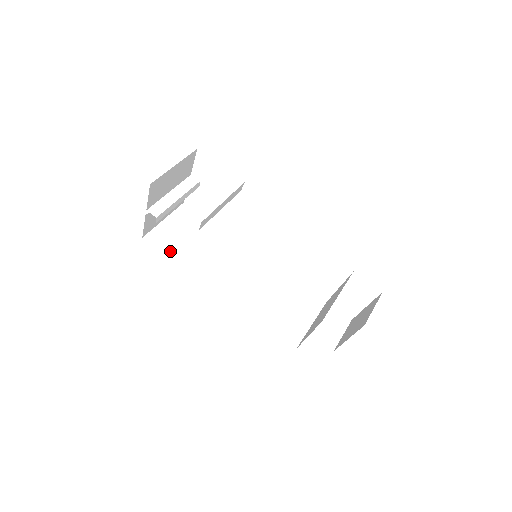
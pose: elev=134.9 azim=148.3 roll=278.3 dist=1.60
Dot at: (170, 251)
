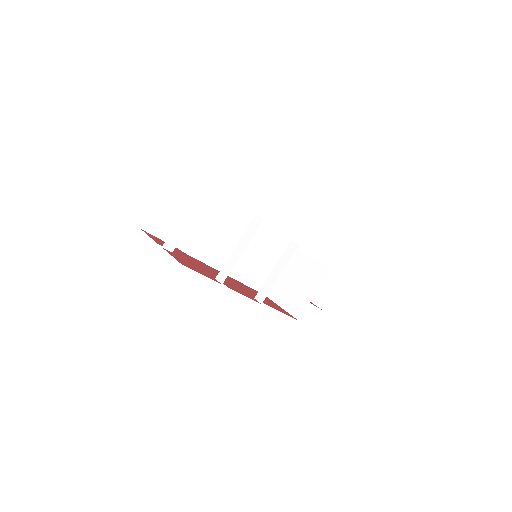
Dot at: occluded
